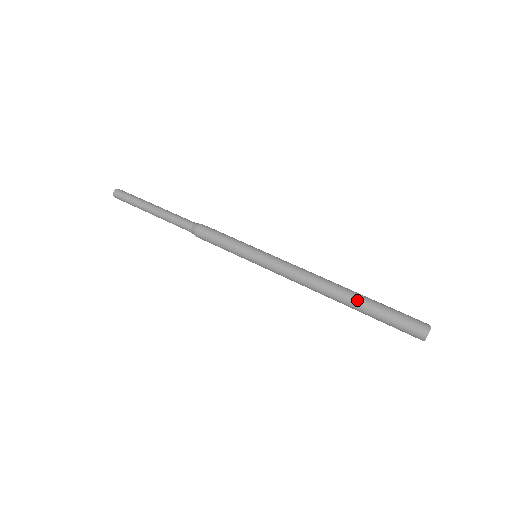
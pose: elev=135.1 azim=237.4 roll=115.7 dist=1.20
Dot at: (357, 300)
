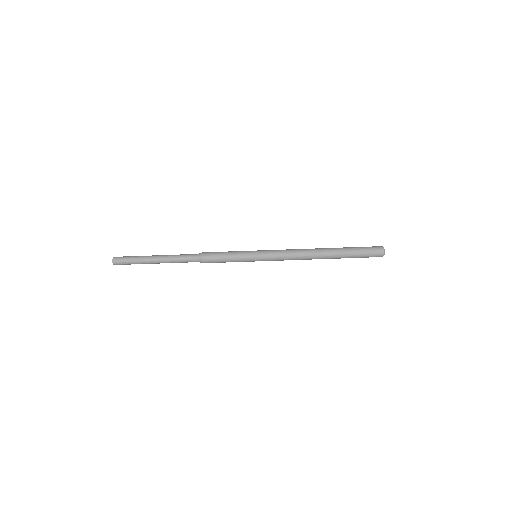
Dot at: (337, 250)
